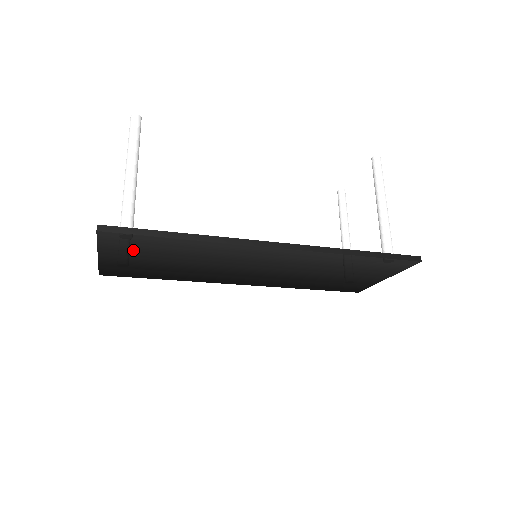
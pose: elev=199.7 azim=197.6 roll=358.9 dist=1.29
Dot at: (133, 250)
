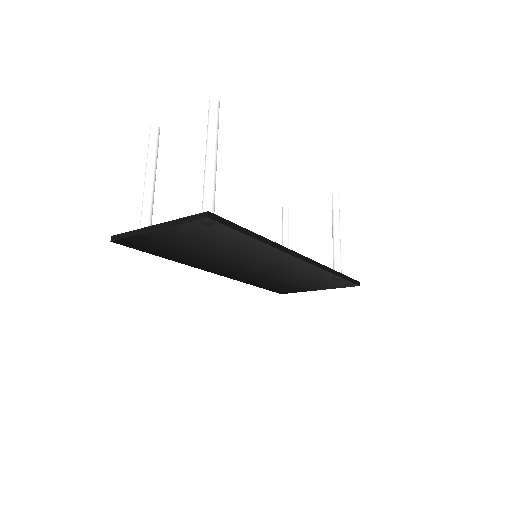
Dot at: (198, 235)
